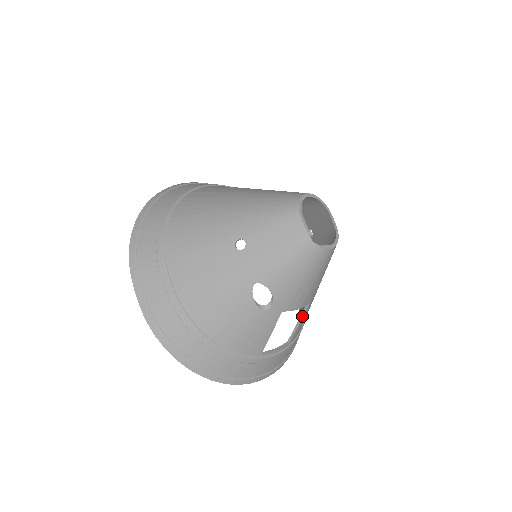
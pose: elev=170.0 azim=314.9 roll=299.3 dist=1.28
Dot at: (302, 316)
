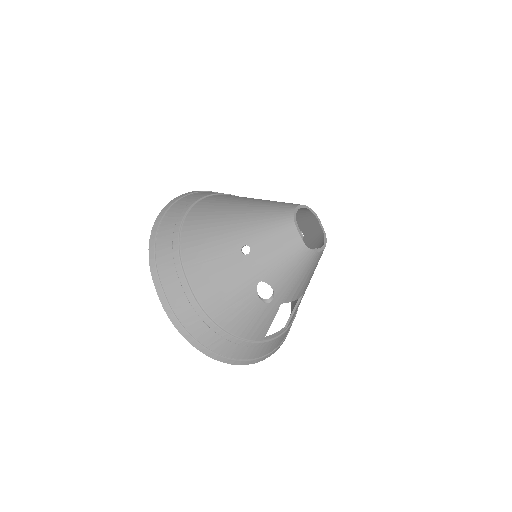
Dot at: (297, 305)
